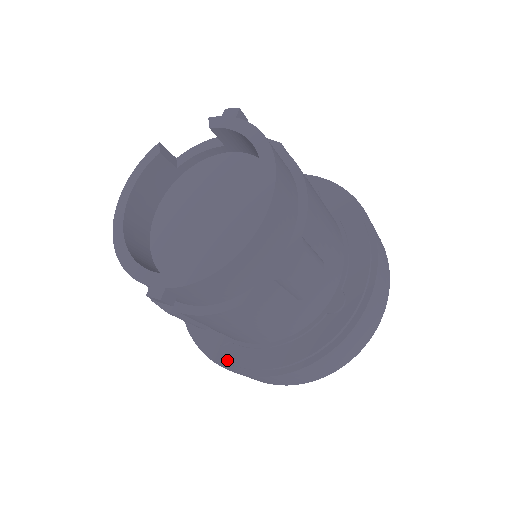
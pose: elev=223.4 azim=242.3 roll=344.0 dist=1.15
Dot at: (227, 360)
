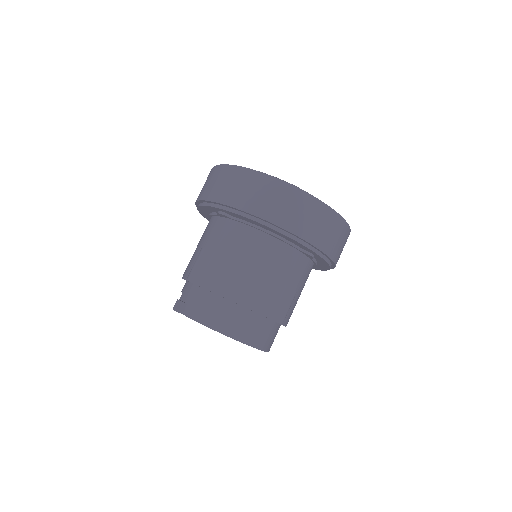
Dot at: occluded
